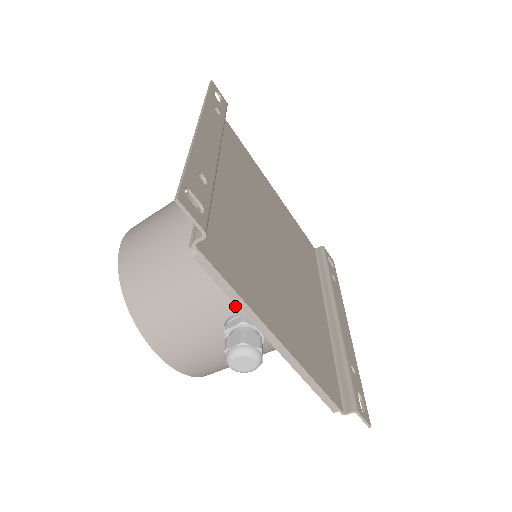
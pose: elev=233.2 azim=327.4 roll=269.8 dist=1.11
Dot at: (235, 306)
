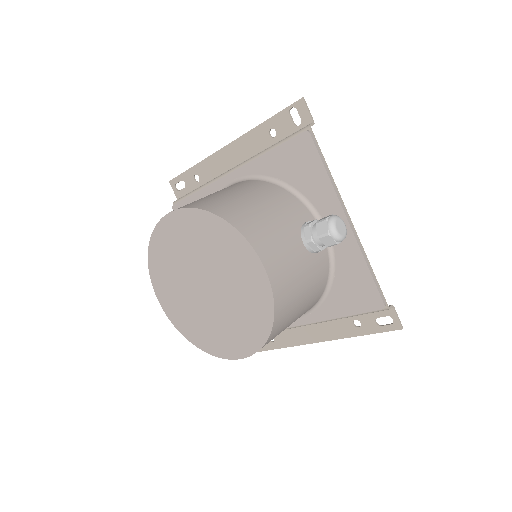
Dot at: (303, 217)
